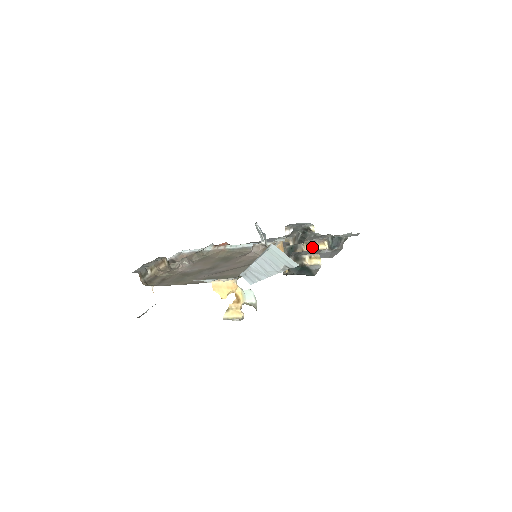
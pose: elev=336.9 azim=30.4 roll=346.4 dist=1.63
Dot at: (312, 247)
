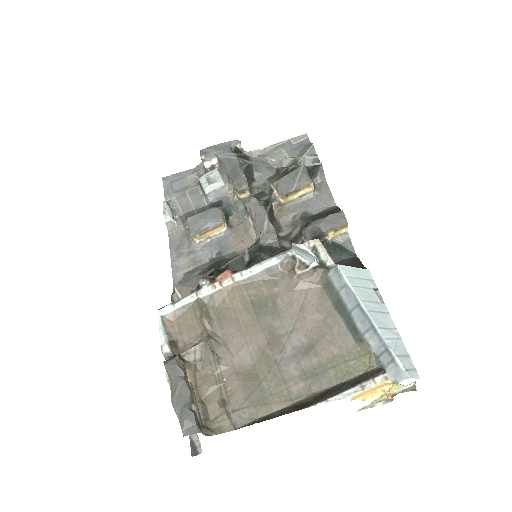
Dot at: (294, 195)
